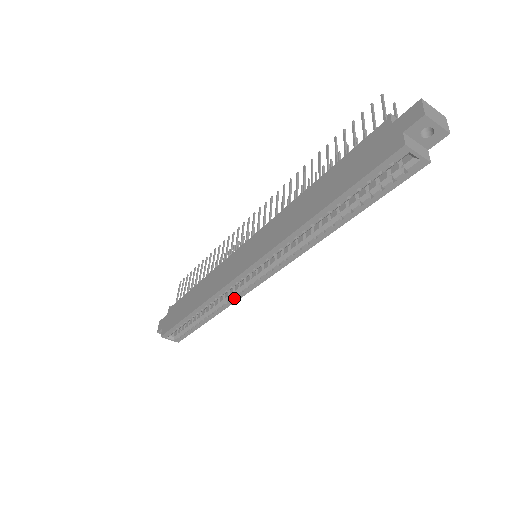
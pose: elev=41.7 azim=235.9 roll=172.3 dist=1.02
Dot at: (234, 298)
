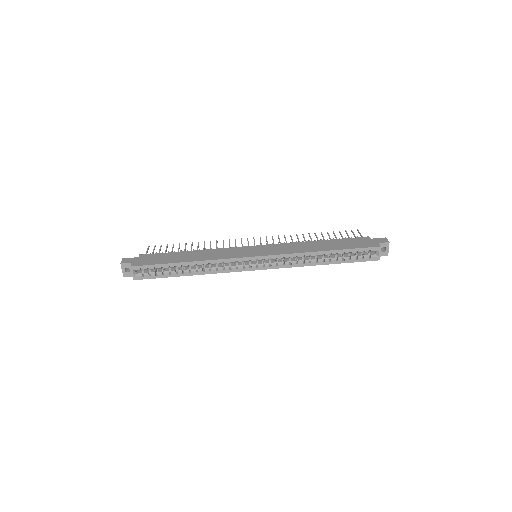
Dot at: (226, 270)
